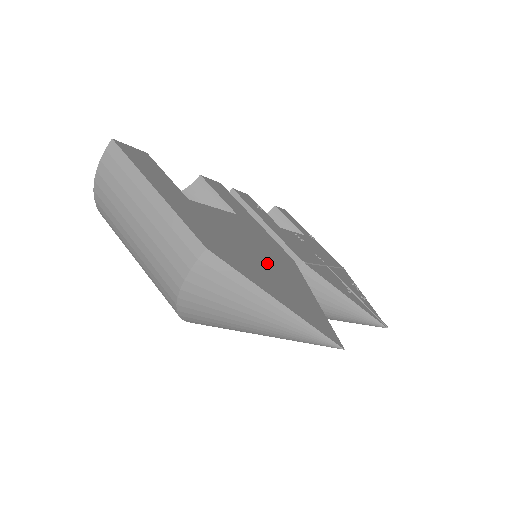
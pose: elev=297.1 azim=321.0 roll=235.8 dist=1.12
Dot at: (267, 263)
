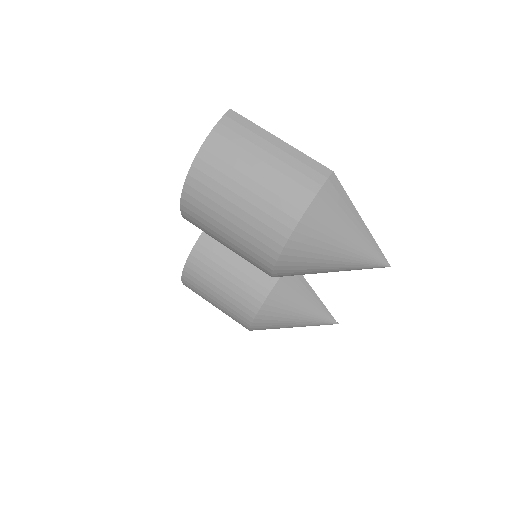
Dot at: occluded
